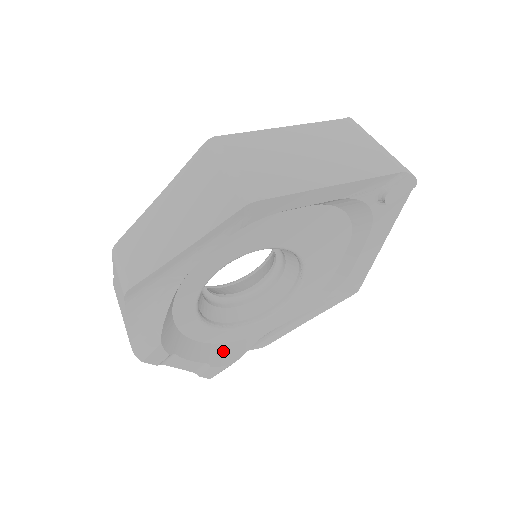
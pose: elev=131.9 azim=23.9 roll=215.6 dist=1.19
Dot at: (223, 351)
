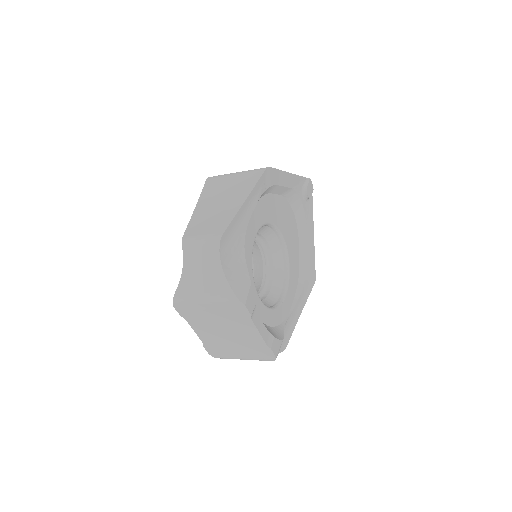
Dot at: (272, 331)
